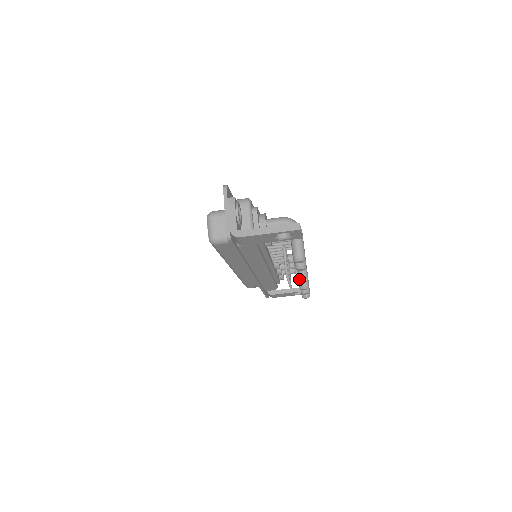
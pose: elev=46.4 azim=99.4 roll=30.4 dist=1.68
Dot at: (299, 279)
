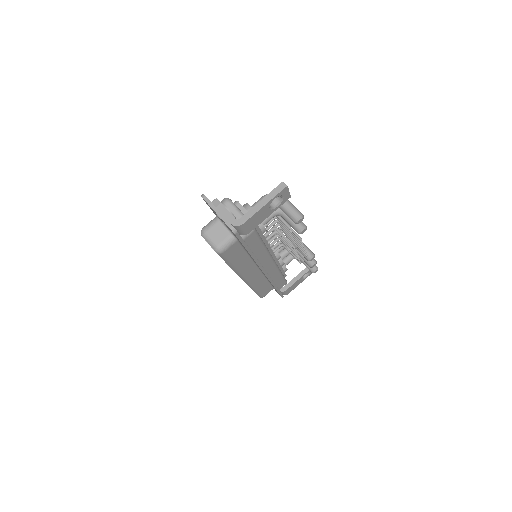
Dot at: occluded
